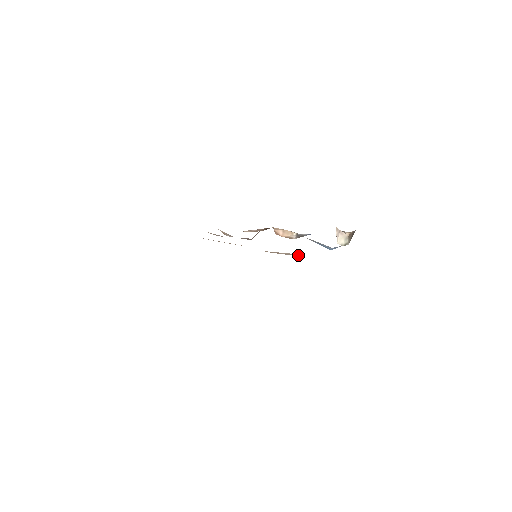
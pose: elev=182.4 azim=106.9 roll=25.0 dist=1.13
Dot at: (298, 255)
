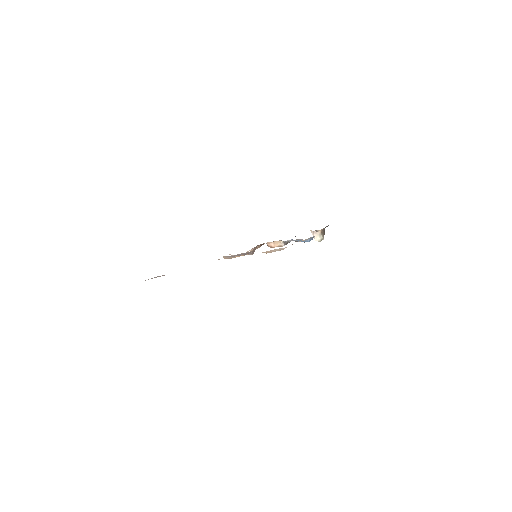
Dot at: (284, 248)
